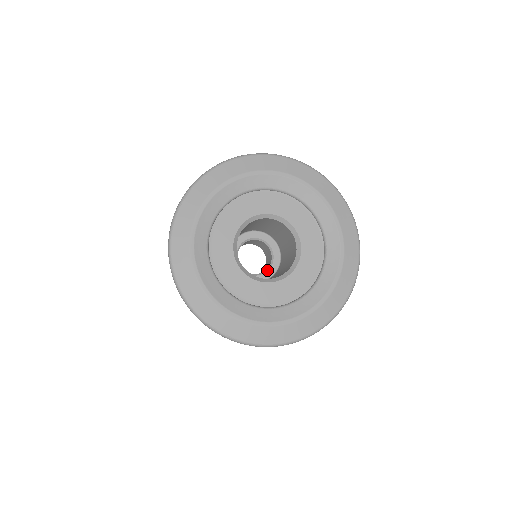
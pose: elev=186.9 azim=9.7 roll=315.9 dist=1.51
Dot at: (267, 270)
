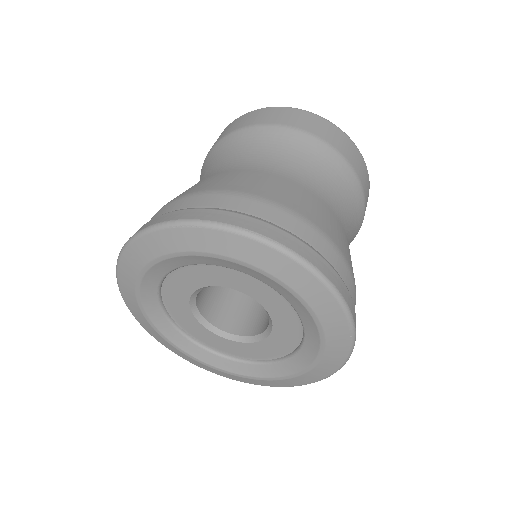
Dot at: occluded
